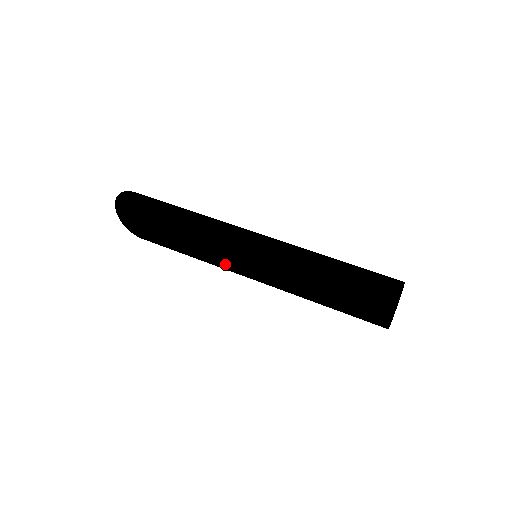
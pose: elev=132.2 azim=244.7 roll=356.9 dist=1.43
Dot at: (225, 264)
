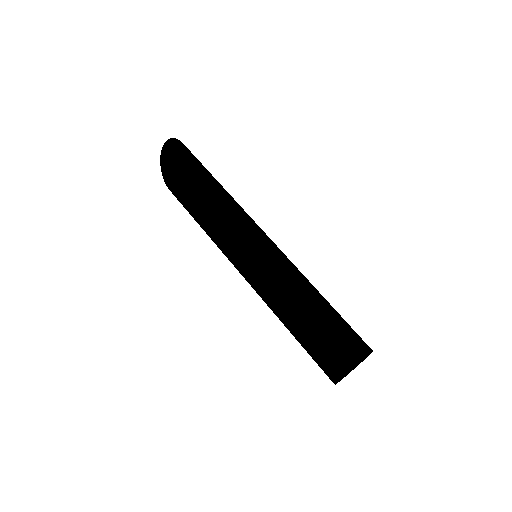
Dot at: (227, 244)
